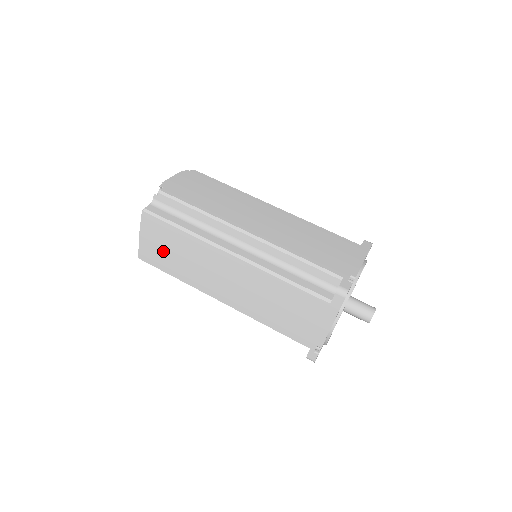
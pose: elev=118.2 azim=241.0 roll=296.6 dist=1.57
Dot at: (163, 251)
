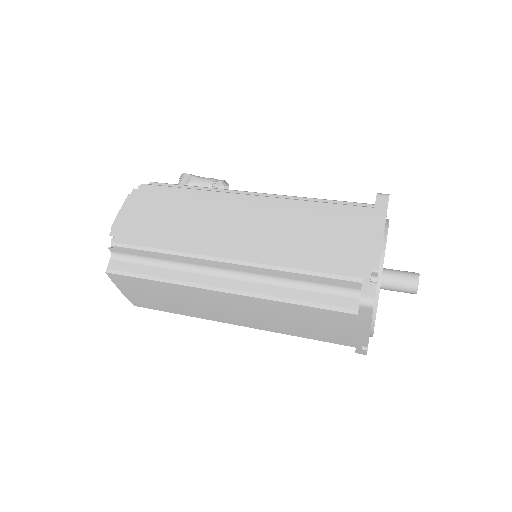
Dot at: (152, 298)
